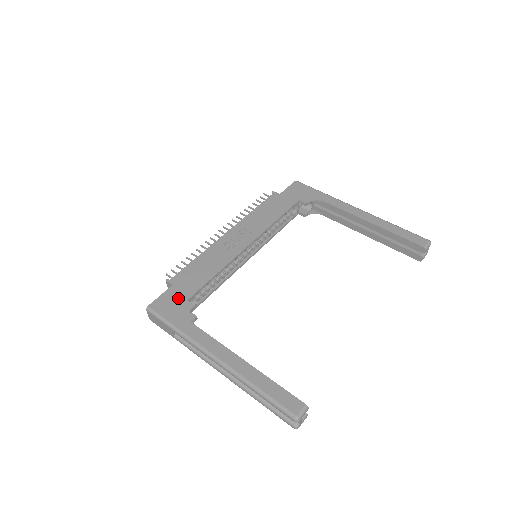
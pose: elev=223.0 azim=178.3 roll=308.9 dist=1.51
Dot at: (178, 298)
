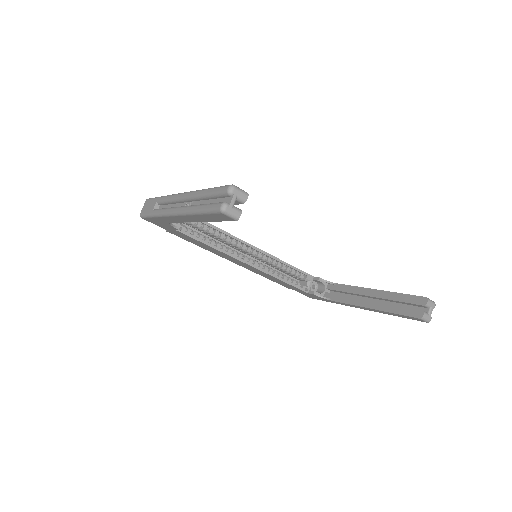
Dot at: occluded
